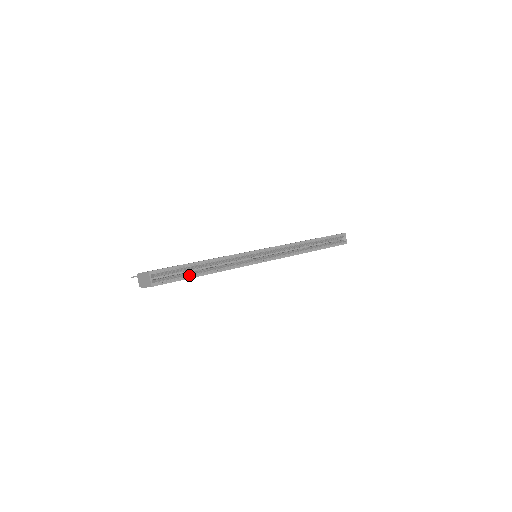
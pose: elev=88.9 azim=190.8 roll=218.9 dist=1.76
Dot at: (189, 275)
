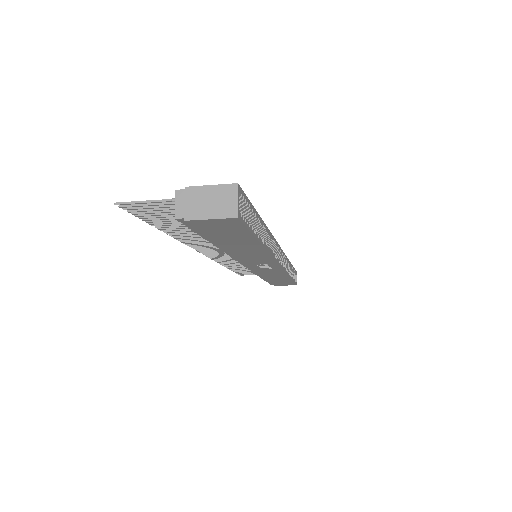
Dot at: occluded
